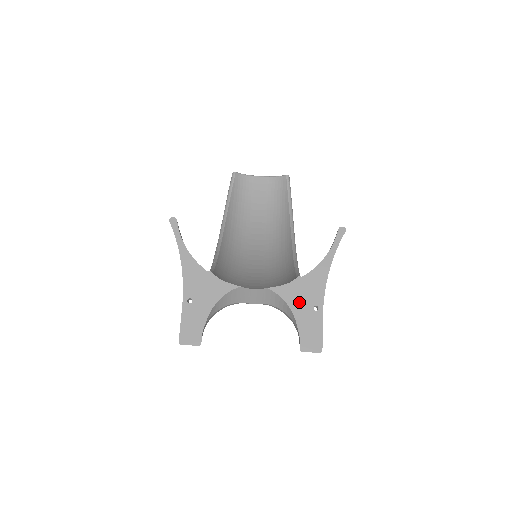
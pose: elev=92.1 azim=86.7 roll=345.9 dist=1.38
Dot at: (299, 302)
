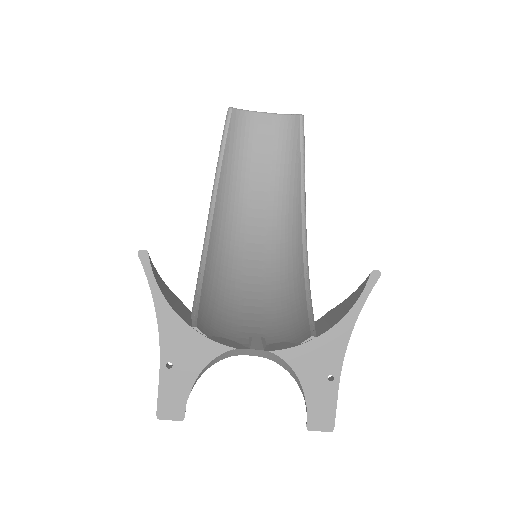
Dot at: (310, 370)
